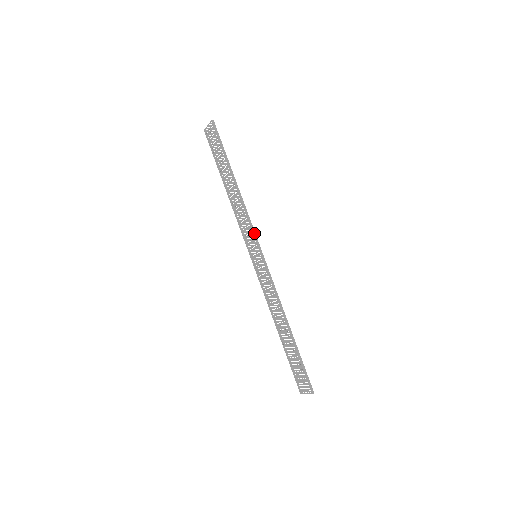
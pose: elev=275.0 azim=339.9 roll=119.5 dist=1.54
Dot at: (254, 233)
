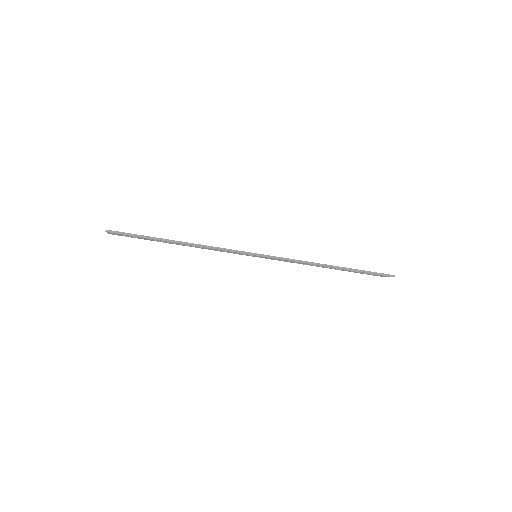
Dot at: (236, 252)
